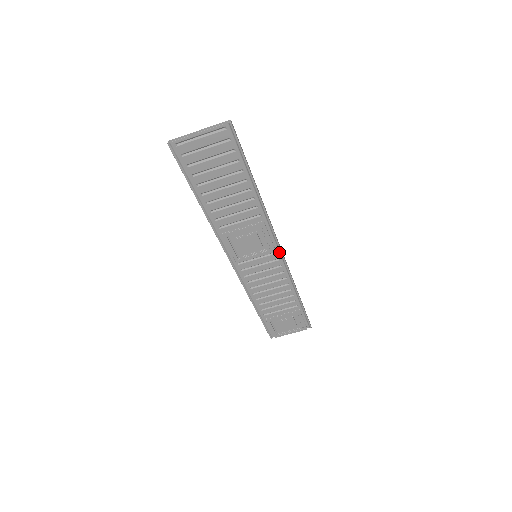
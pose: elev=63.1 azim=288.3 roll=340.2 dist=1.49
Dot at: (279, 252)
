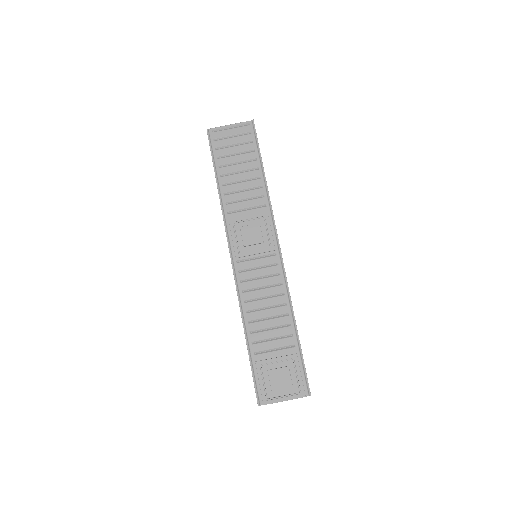
Dot at: (279, 254)
